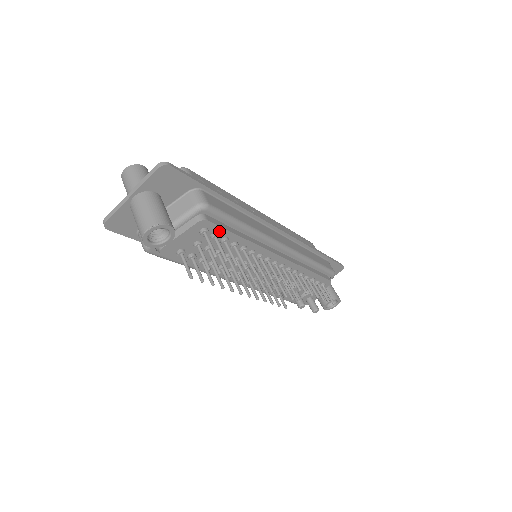
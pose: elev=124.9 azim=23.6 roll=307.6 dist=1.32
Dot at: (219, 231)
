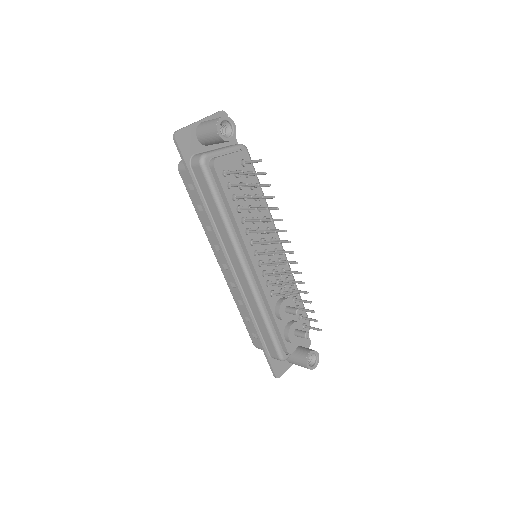
Dot at: occluded
